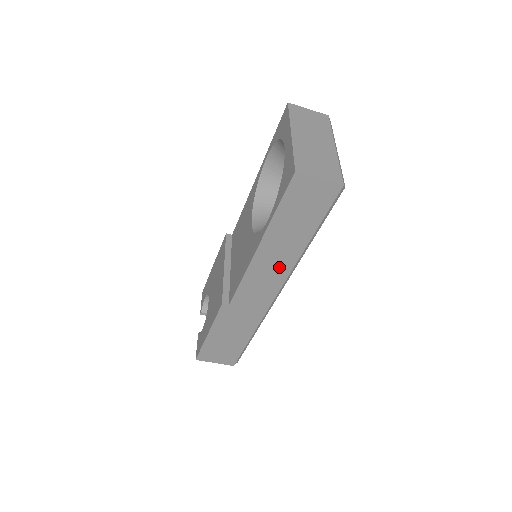
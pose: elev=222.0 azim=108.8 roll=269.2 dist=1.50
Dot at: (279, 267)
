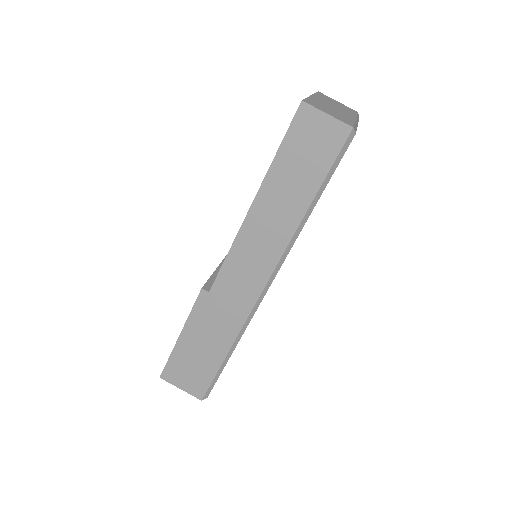
Dot at: (272, 241)
